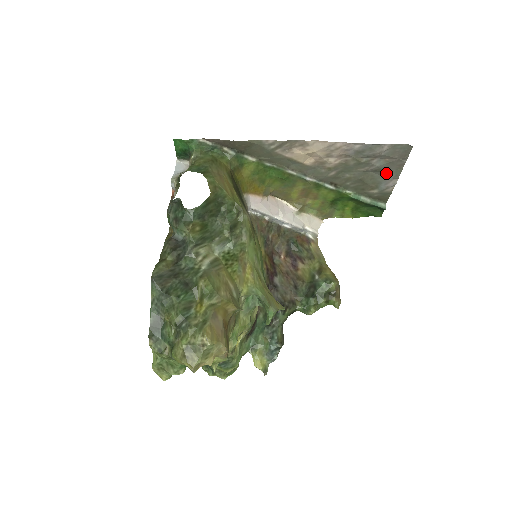
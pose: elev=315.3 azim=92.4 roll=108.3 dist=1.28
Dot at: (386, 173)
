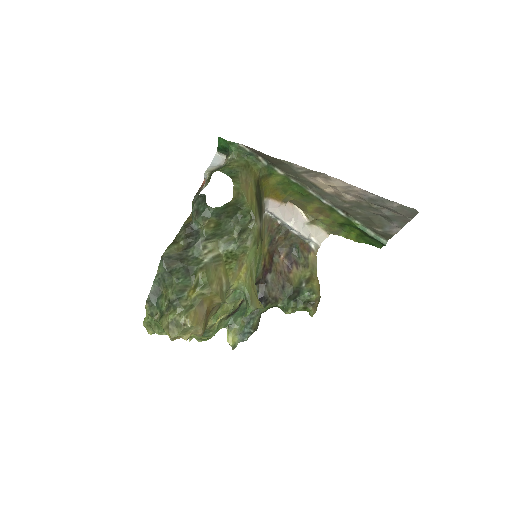
Dot at: (392, 221)
